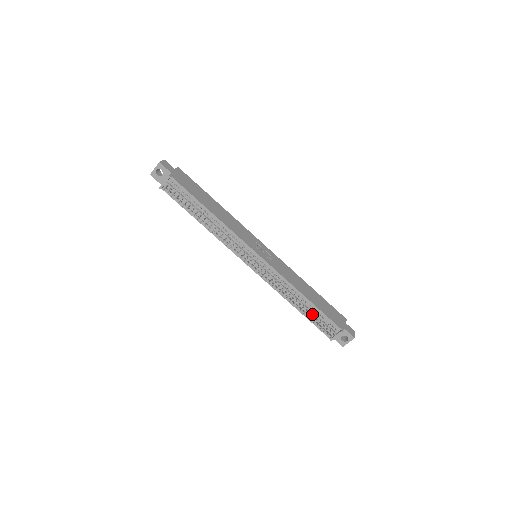
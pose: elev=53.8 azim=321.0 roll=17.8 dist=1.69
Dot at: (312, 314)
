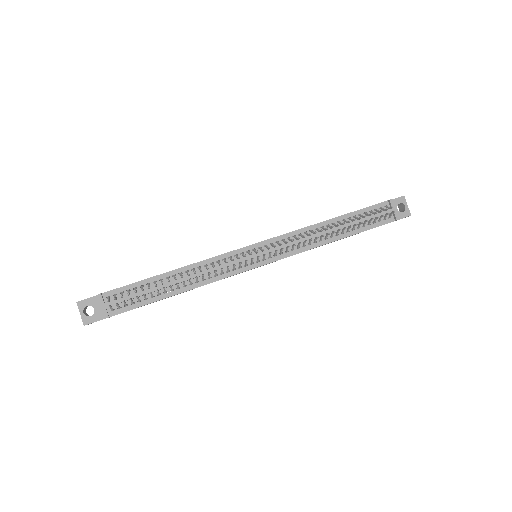
Dot at: (356, 222)
